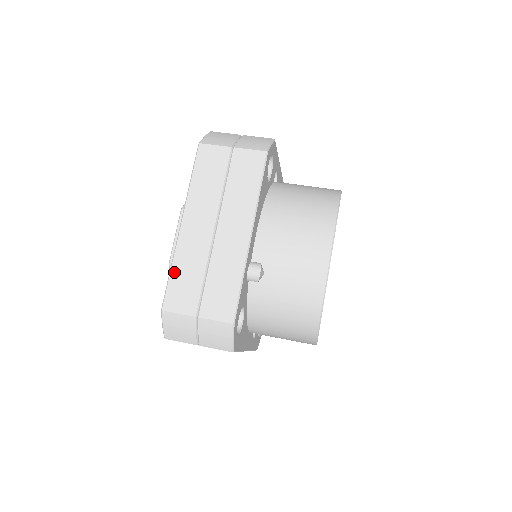
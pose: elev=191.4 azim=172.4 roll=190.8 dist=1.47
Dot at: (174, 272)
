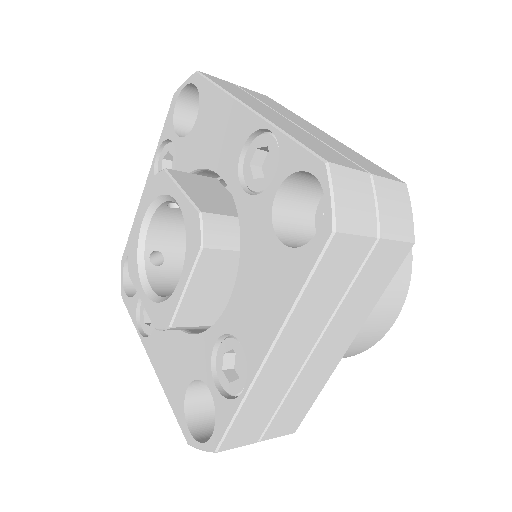
Dot at: (294, 136)
